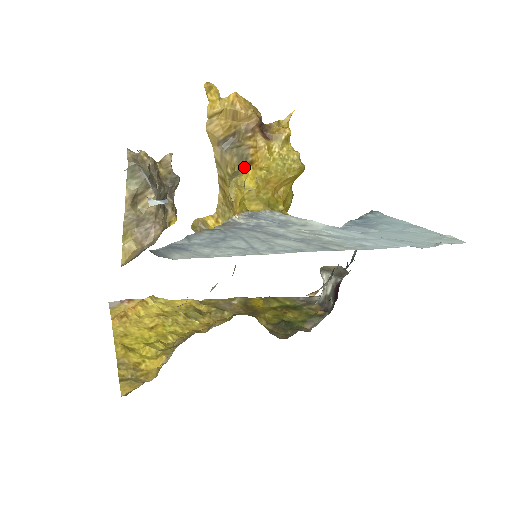
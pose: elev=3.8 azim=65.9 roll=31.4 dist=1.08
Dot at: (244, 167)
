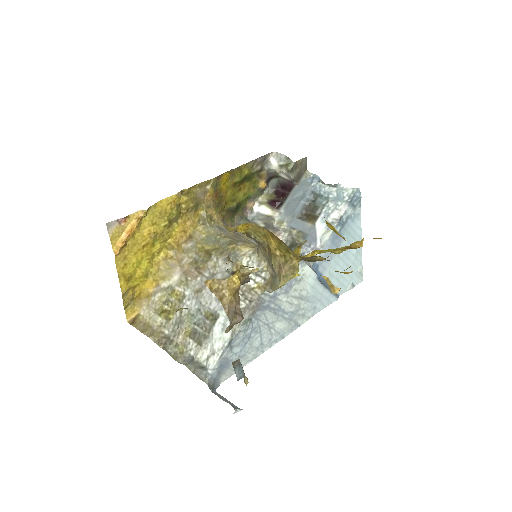
Dot at: occluded
